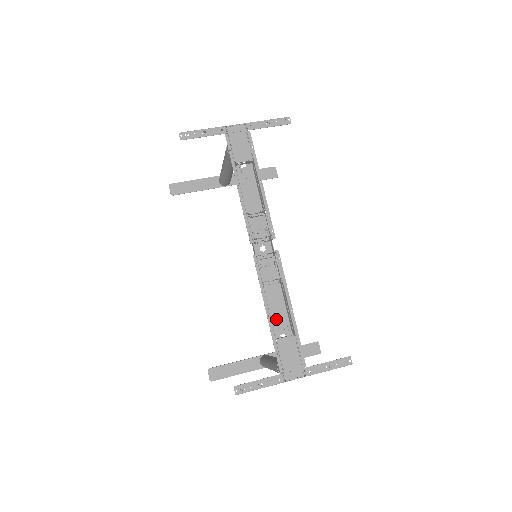
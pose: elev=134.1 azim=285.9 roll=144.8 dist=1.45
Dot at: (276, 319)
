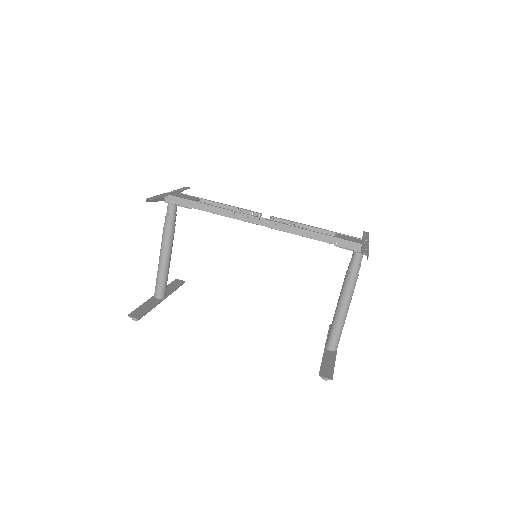
Dot at: occluded
